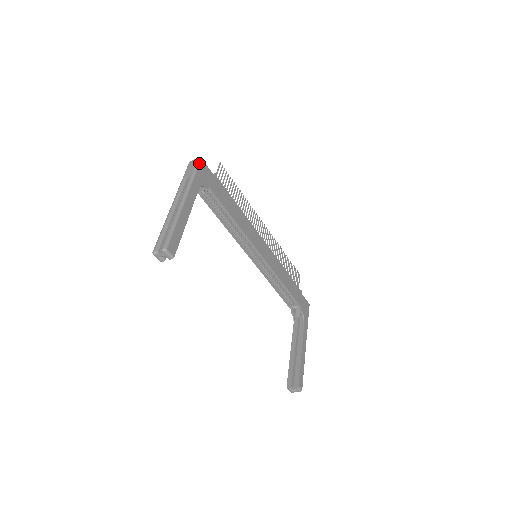
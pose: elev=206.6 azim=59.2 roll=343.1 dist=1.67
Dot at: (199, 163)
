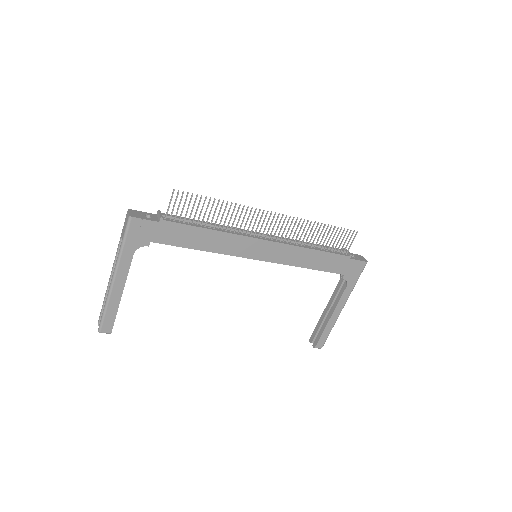
Dot at: (129, 225)
